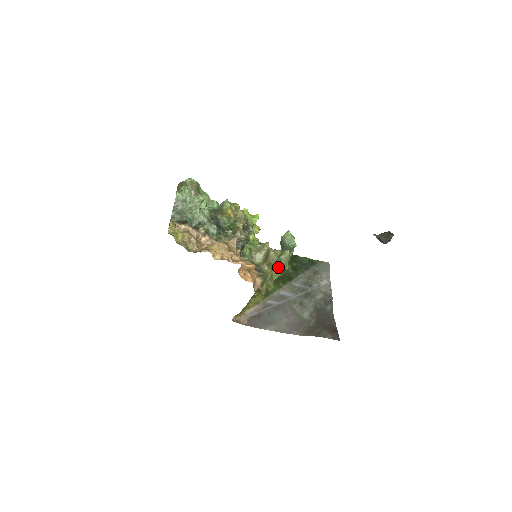
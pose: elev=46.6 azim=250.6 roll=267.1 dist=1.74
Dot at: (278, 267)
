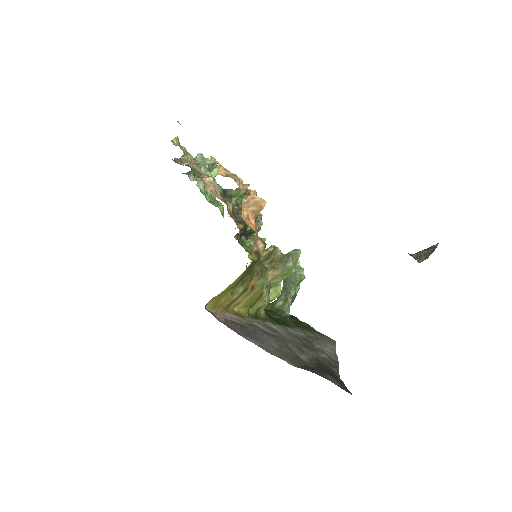
Dot at: (283, 264)
